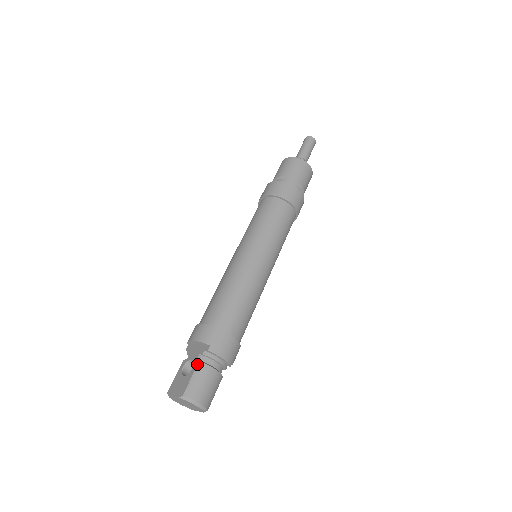
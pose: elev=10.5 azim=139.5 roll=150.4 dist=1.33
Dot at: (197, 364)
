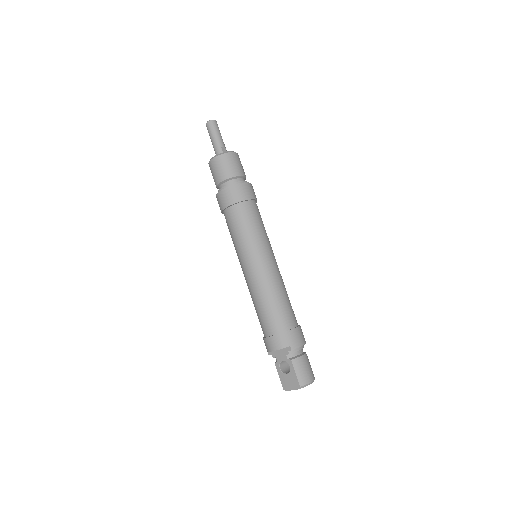
Dot at: (291, 363)
